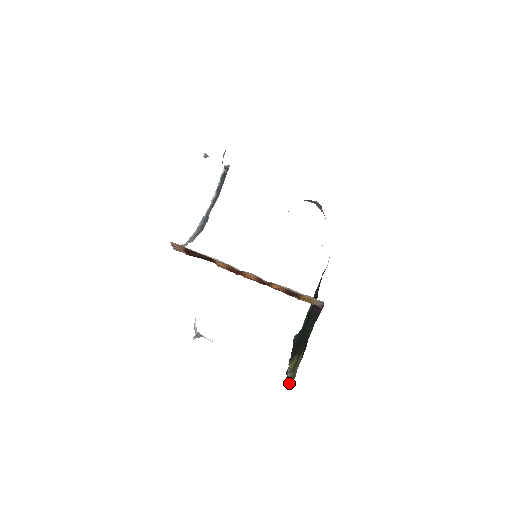
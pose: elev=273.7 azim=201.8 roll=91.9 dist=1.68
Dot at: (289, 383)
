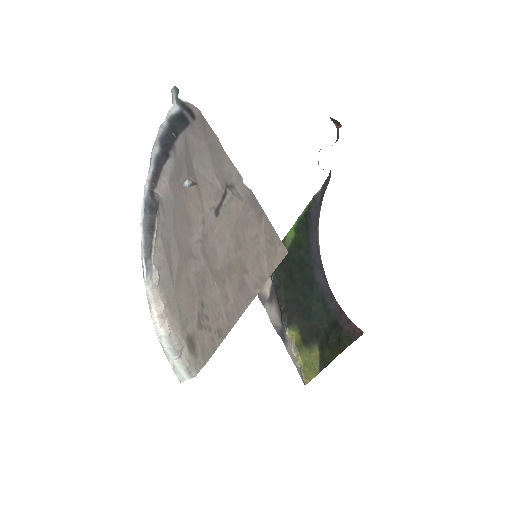
Dot at: (300, 369)
